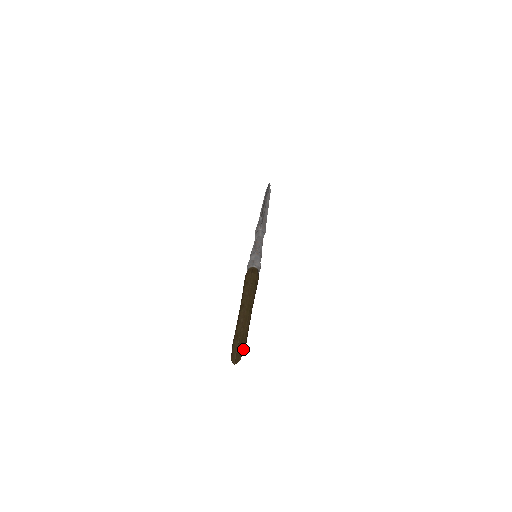
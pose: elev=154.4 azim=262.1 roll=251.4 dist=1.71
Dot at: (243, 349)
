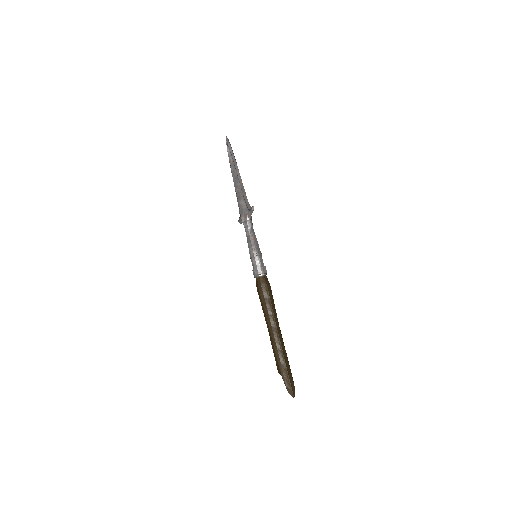
Dot at: (292, 377)
